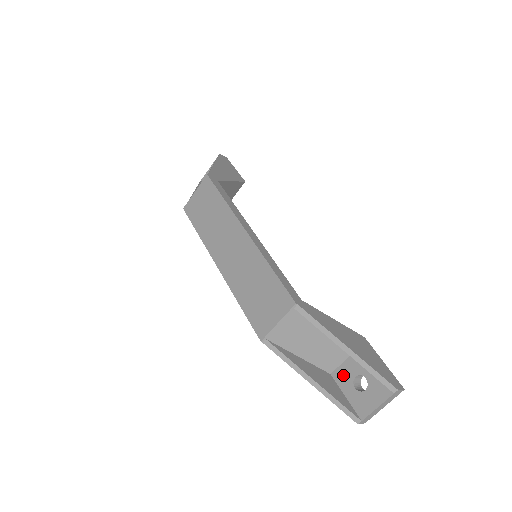
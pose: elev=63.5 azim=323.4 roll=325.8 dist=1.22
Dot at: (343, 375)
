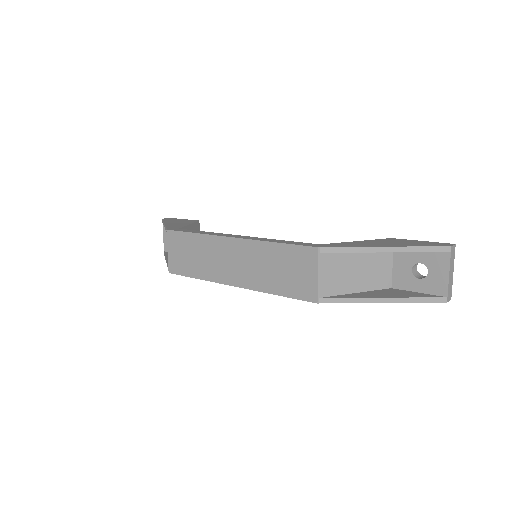
Dot at: (401, 279)
